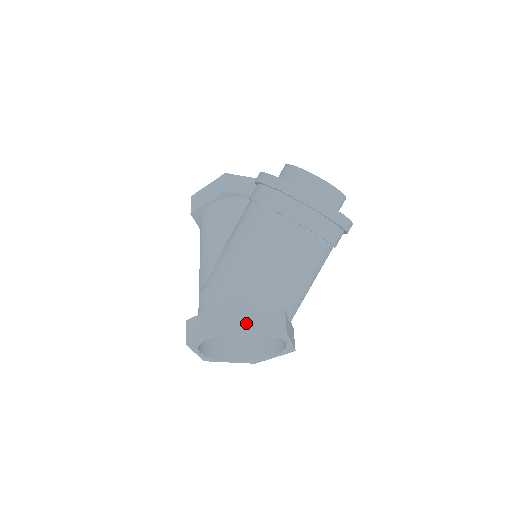
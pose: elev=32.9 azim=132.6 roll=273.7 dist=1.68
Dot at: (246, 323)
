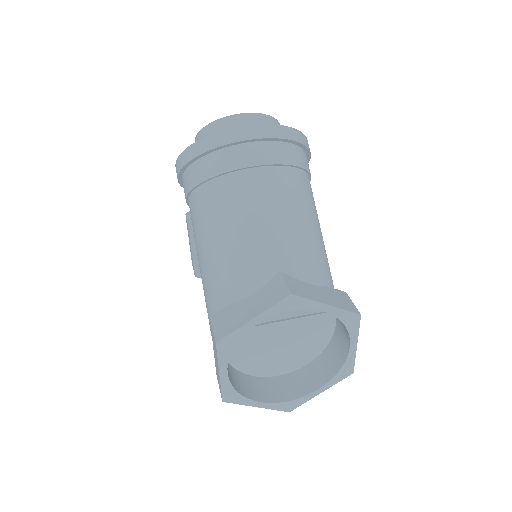
Dot at: (237, 321)
